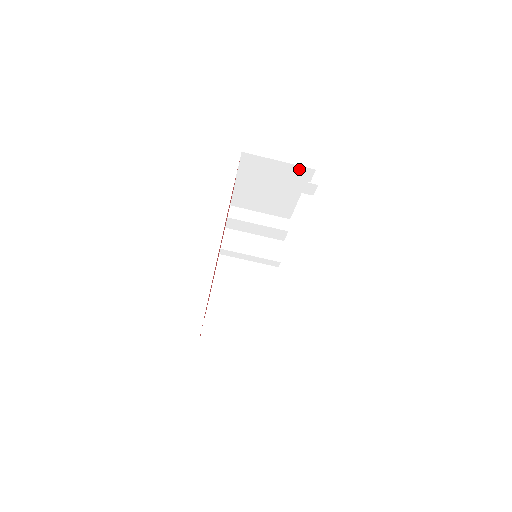
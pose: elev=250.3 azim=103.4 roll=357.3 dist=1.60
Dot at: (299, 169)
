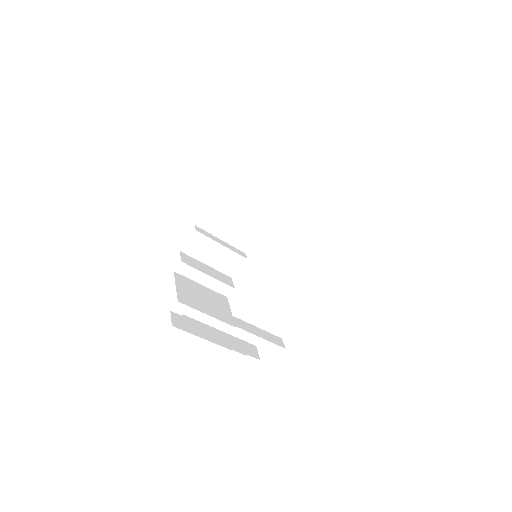
Dot at: occluded
